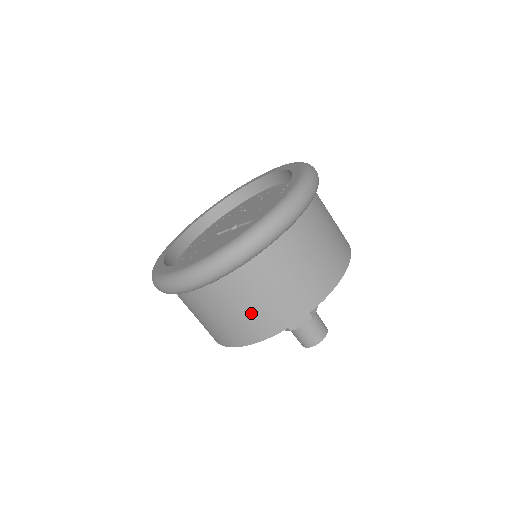
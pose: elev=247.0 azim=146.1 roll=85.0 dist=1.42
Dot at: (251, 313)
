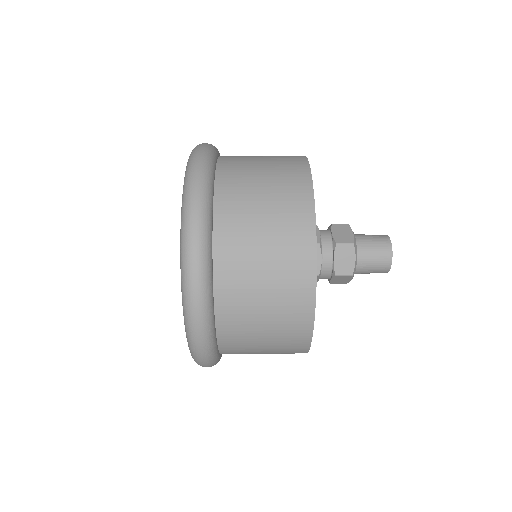
Dot at: (272, 187)
